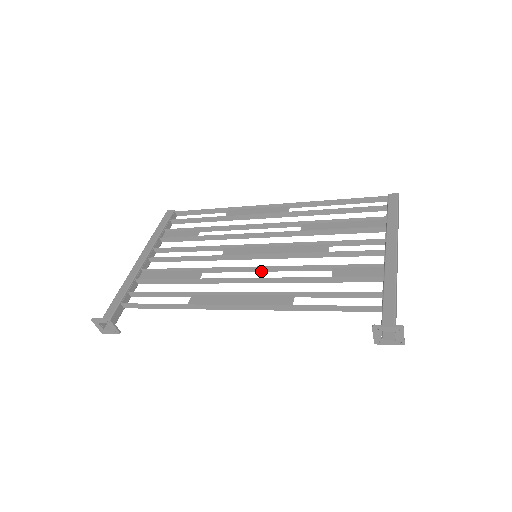
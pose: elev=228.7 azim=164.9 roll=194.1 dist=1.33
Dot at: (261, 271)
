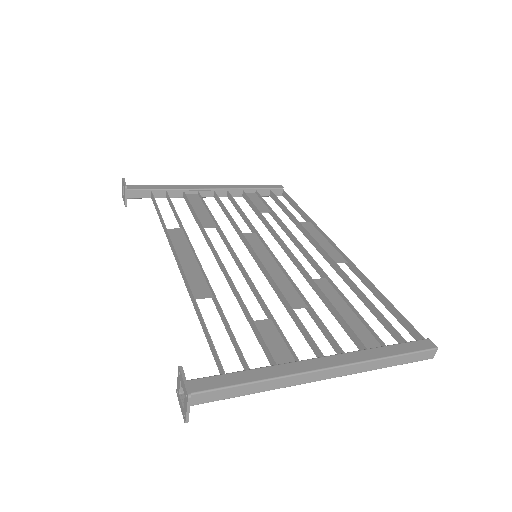
Dot at: (238, 266)
